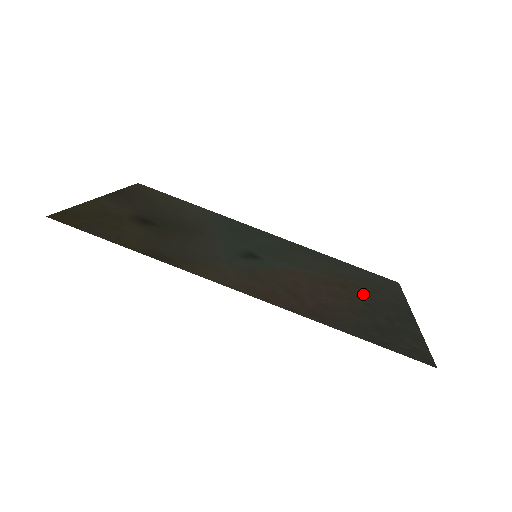
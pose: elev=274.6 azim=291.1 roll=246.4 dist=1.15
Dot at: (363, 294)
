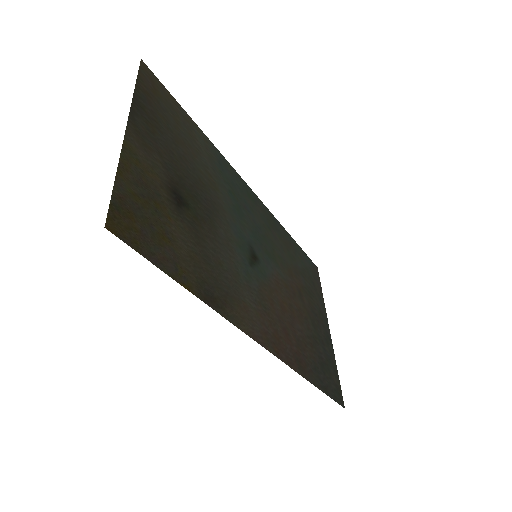
Dot at: (309, 304)
